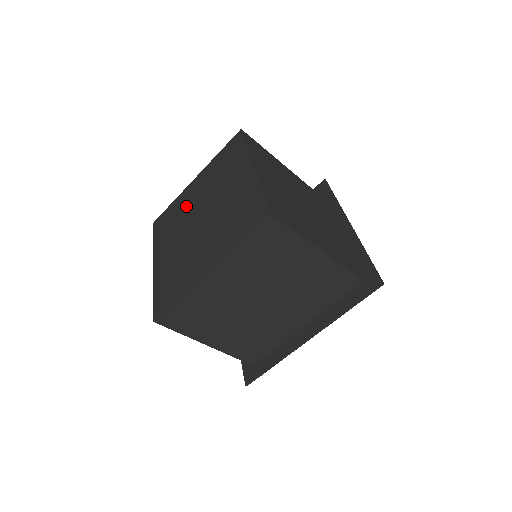
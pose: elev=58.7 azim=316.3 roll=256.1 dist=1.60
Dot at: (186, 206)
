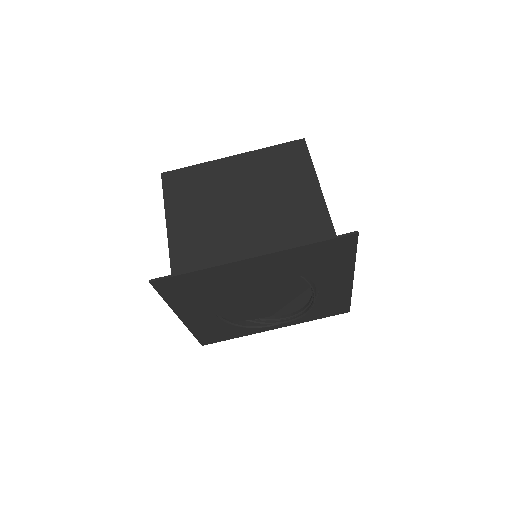
Dot at: occluded
